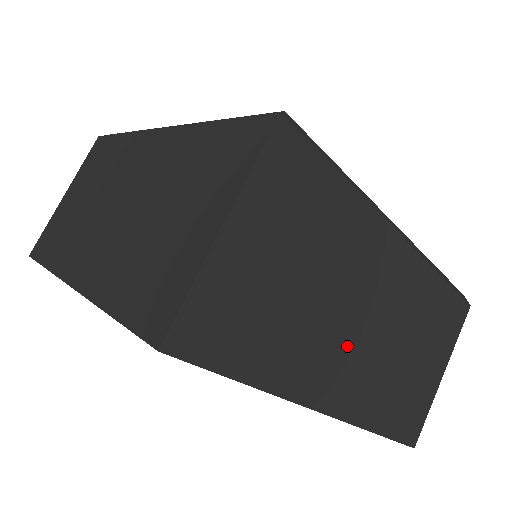
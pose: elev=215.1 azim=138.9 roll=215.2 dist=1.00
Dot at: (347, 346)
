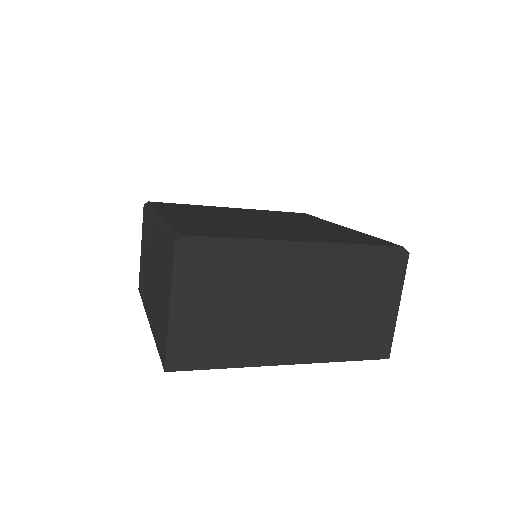
Dot at: (289, 326)
